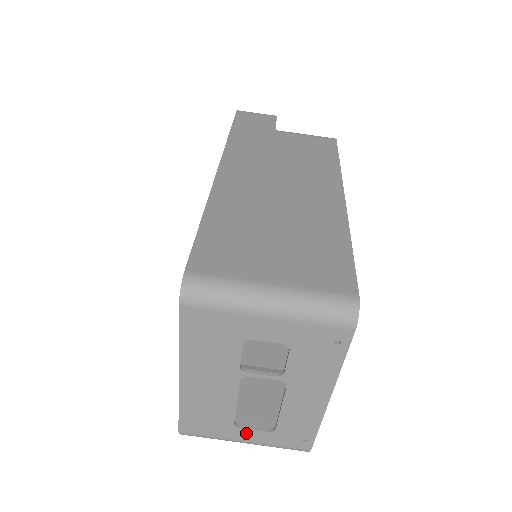
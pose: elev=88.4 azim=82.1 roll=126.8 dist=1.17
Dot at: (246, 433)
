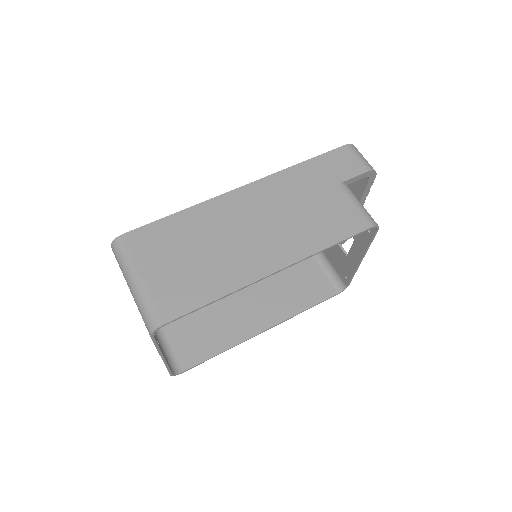
Dot at: occluded
